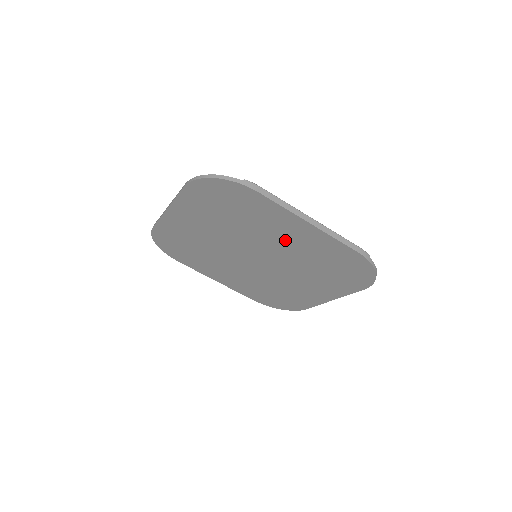
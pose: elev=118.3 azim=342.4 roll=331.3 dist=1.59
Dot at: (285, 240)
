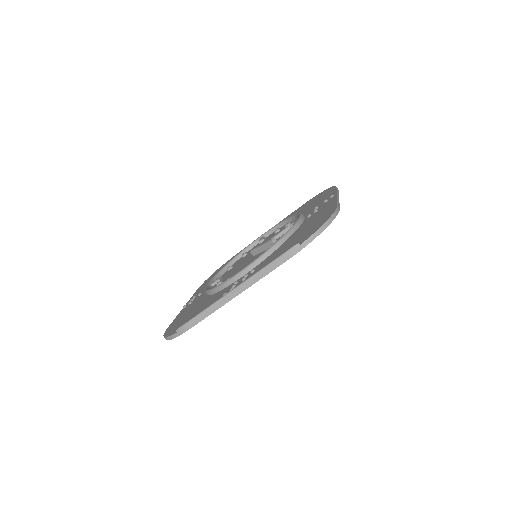
Dot at: occluded
